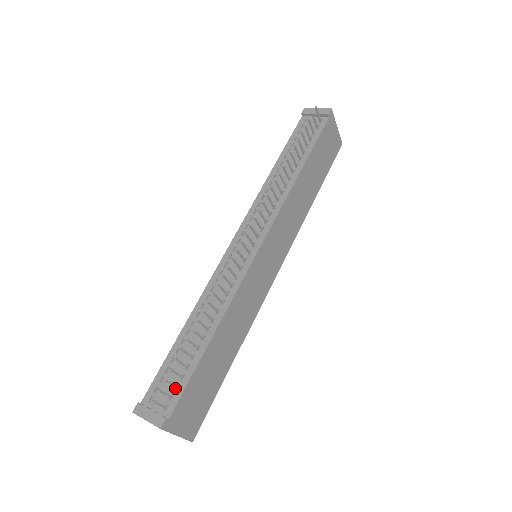
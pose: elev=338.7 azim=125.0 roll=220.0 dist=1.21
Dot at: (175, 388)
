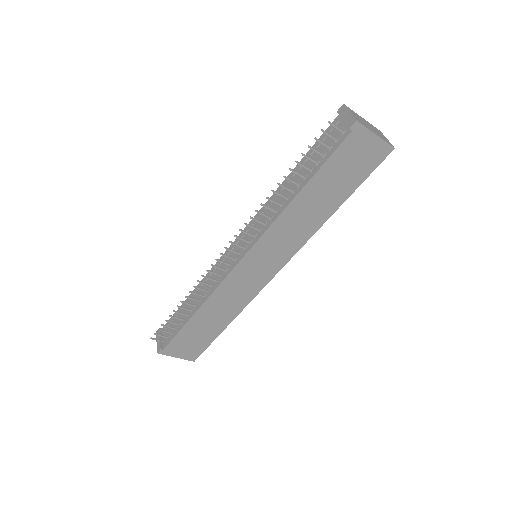
Dot at: (172, 333)
